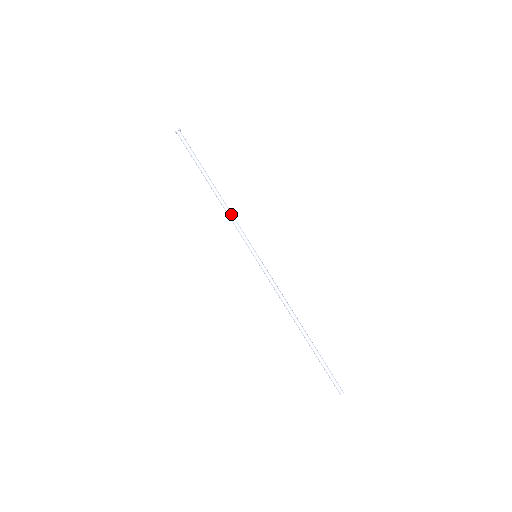
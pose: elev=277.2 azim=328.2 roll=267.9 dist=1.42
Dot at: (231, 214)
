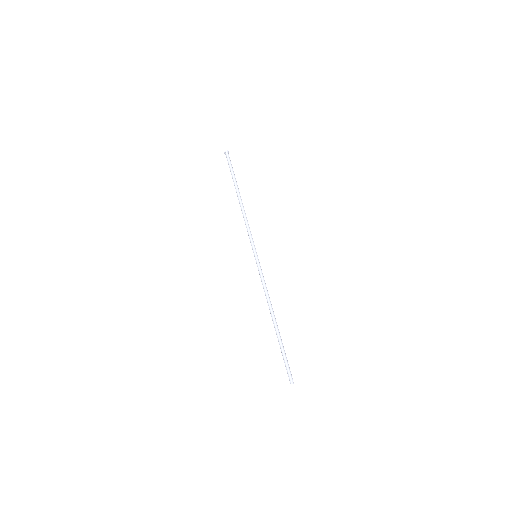
Dot at: (247, 220)
